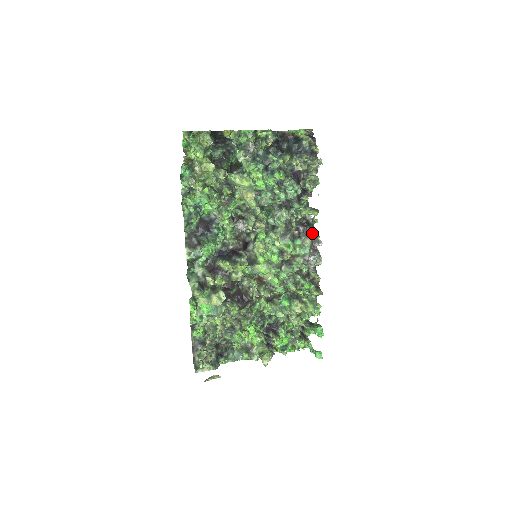
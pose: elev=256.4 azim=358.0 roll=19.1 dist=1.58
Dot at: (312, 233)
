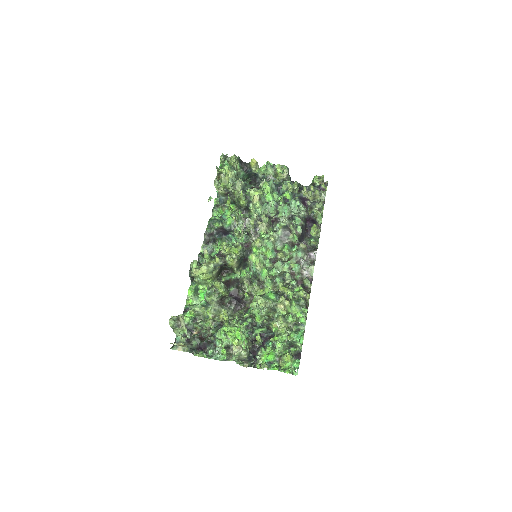
Dot at: occluded
